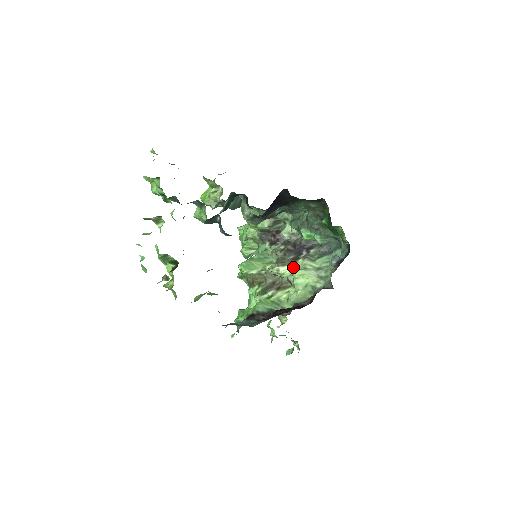
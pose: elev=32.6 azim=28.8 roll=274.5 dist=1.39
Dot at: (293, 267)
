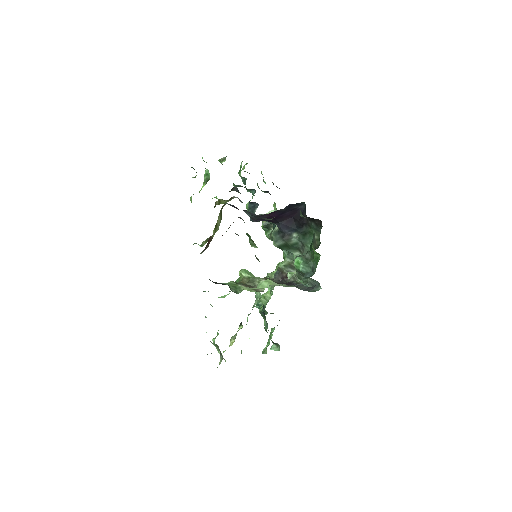
Dot at: occluded
